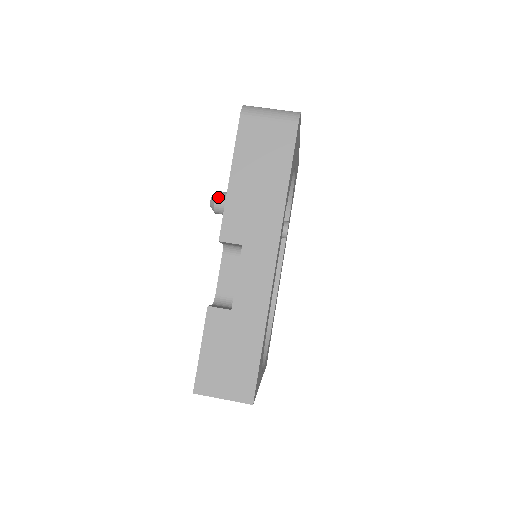
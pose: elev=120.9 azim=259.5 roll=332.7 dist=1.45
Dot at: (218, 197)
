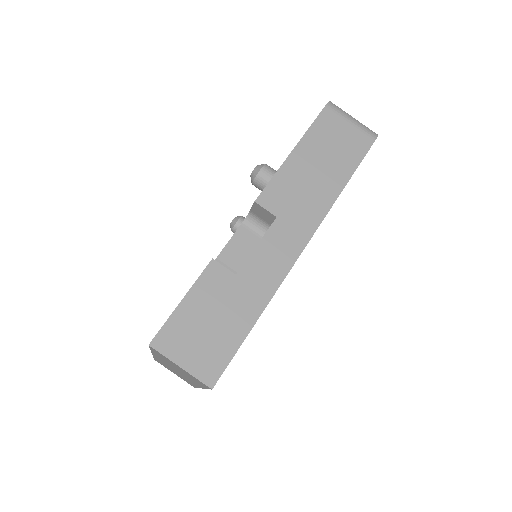
Dot at: (265, 167)
